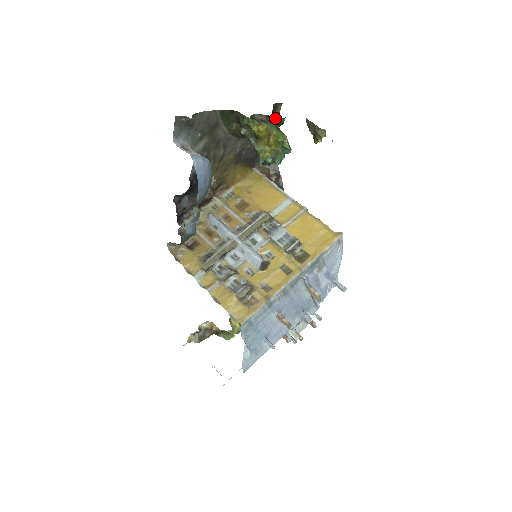
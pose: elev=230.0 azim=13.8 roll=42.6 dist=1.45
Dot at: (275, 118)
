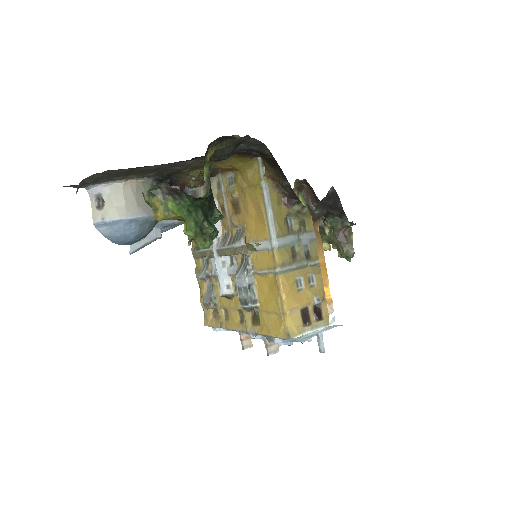
Dot at: (186, 195)
